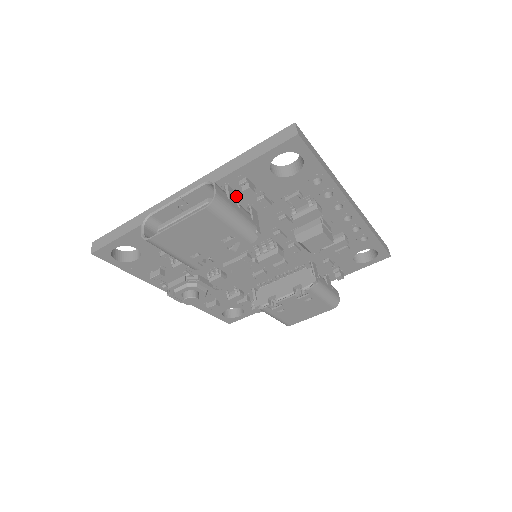
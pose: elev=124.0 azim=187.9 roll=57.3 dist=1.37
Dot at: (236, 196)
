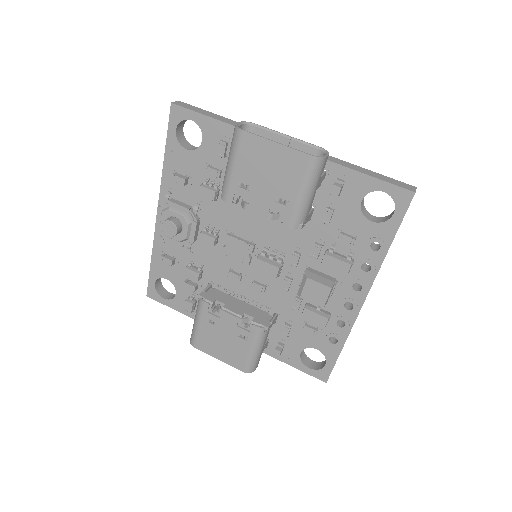
Dot at: occluded
